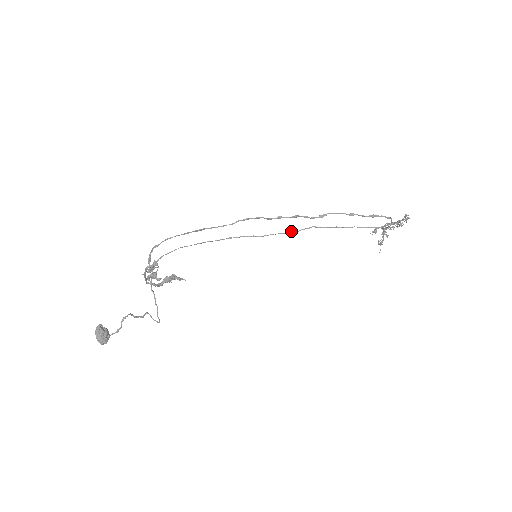
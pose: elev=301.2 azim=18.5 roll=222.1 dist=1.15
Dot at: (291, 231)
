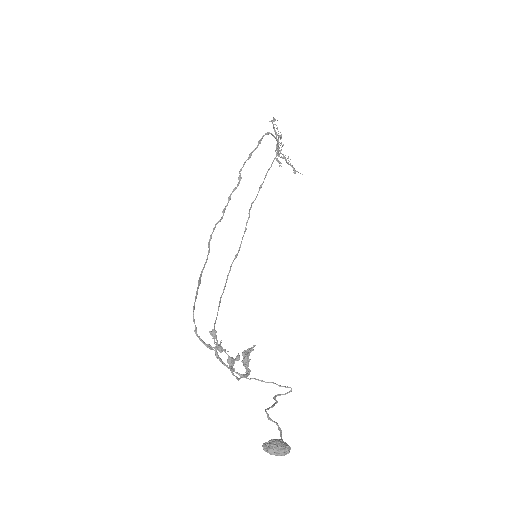
Dot at: (246, 223)
